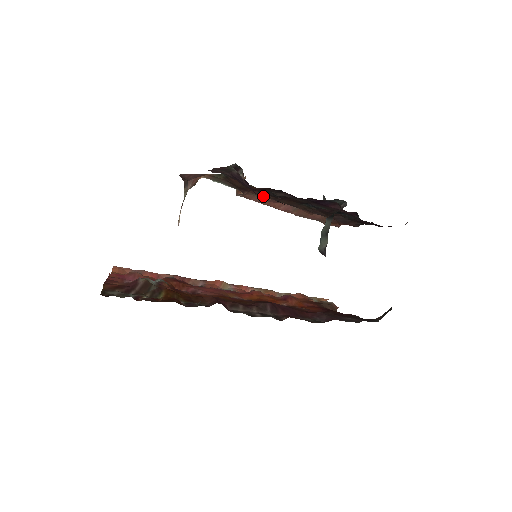
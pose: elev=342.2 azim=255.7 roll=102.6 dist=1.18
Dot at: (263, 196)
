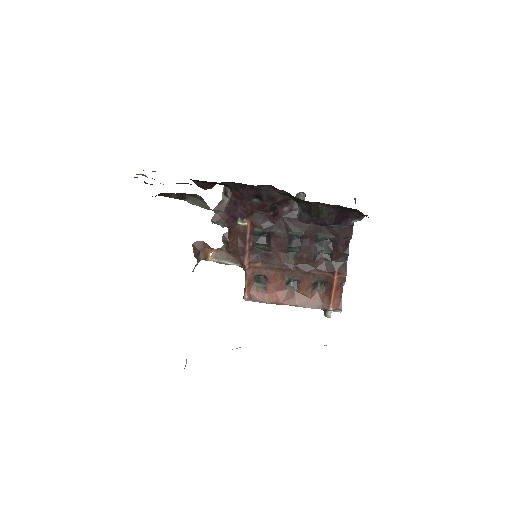
Dot at: (261, 271)
